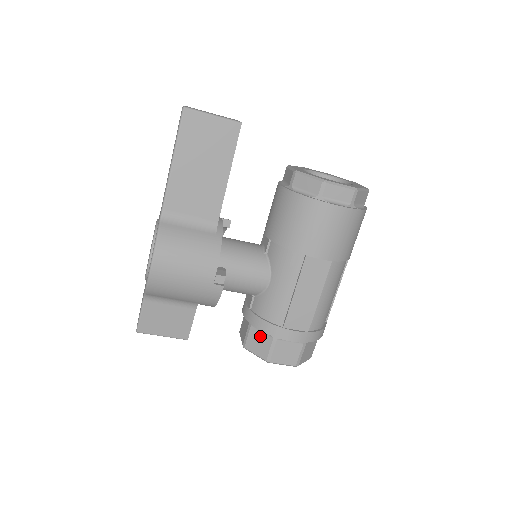
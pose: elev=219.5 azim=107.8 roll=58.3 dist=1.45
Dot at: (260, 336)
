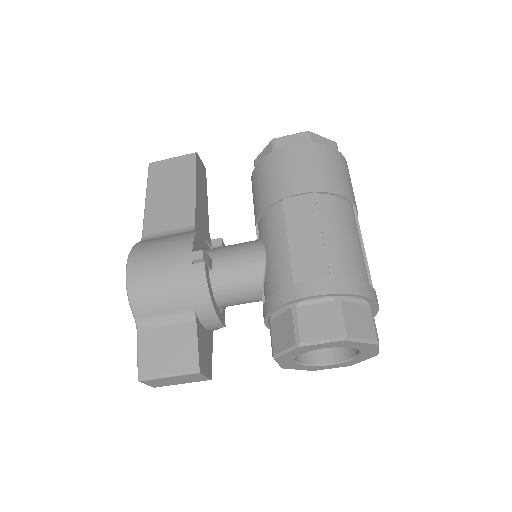
Dot at: (280, 322)
